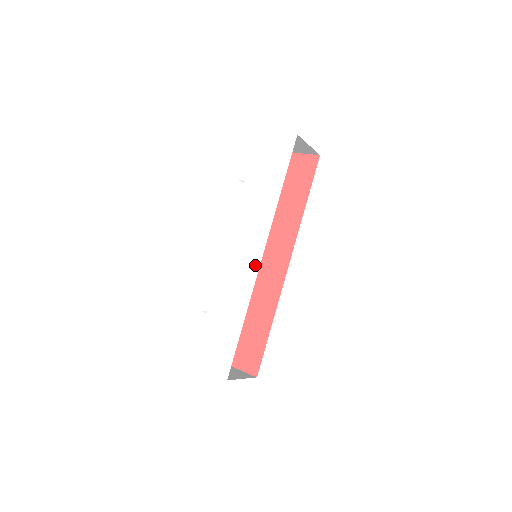
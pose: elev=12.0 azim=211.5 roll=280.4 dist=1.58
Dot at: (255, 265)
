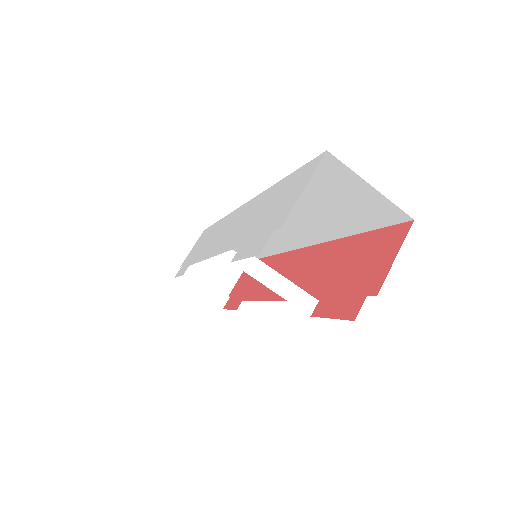
Dot at: (243, 208)
